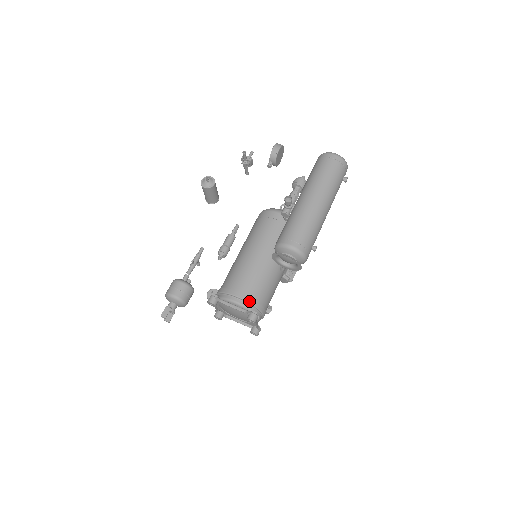
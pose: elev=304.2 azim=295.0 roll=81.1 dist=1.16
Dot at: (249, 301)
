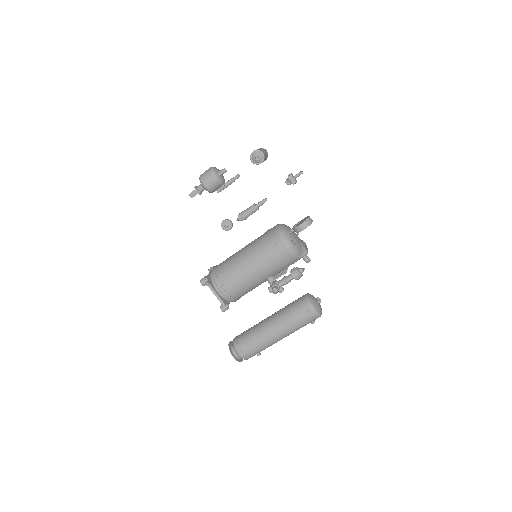
Dot at: (227, 297)
